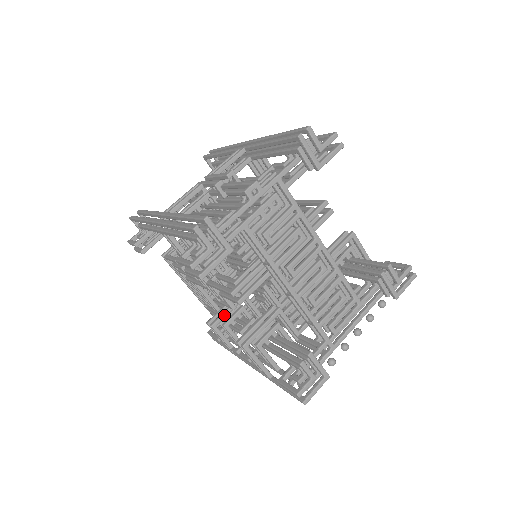
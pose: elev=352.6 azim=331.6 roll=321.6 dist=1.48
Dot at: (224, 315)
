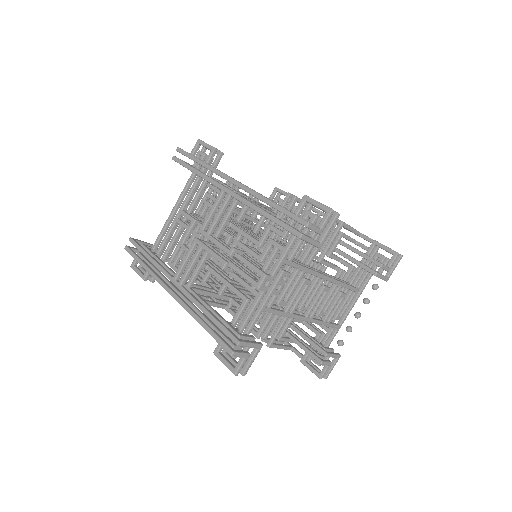
Dot at: occluded
